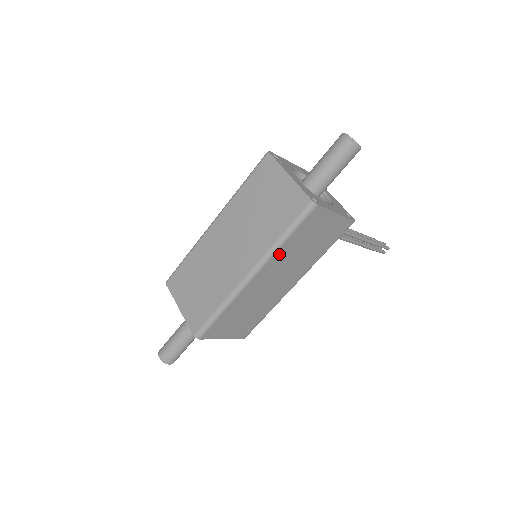
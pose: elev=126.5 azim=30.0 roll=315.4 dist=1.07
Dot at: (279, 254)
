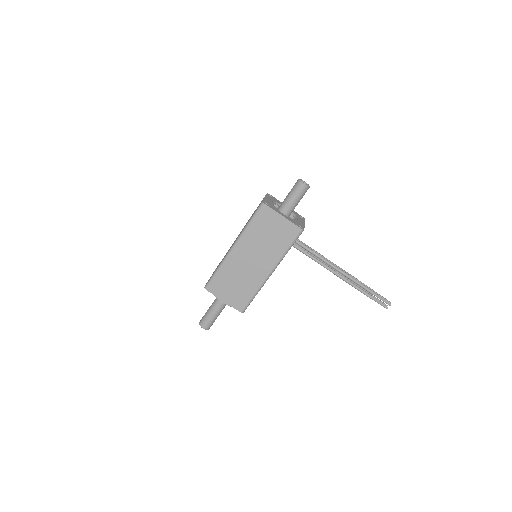
Dot at: (248, 235)
